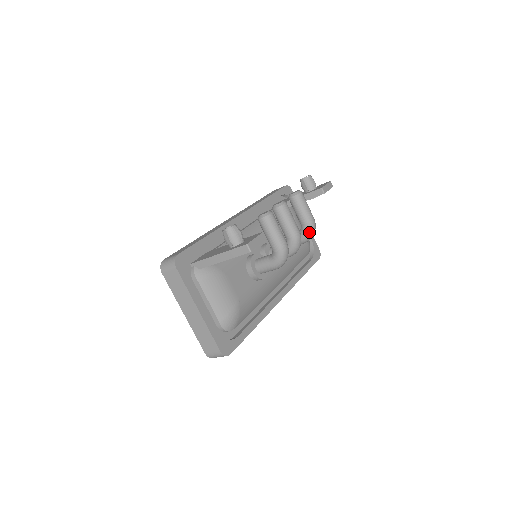
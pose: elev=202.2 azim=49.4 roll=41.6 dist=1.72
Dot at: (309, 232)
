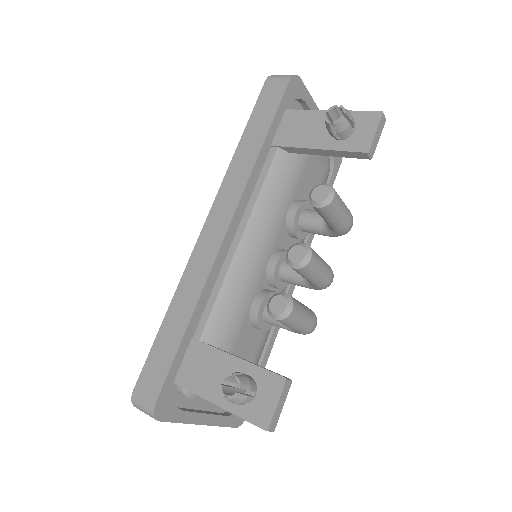
Dot at: occluded
